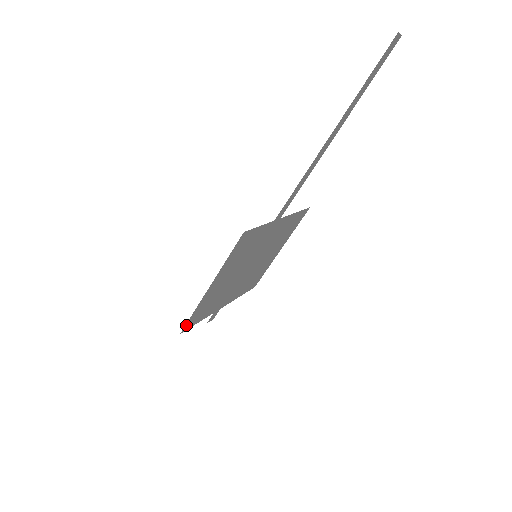
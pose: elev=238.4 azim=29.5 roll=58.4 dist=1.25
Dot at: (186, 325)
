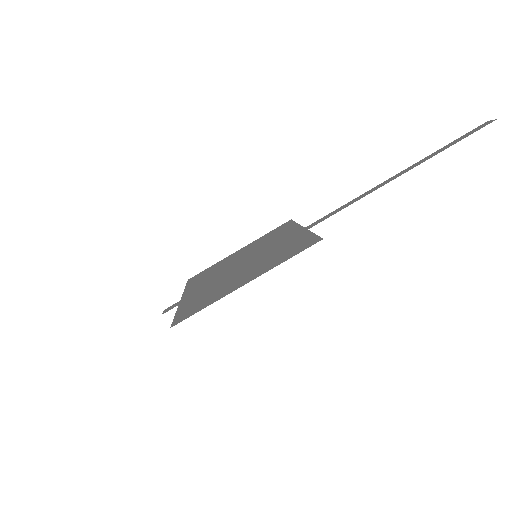
Dot at: (183, 319)
